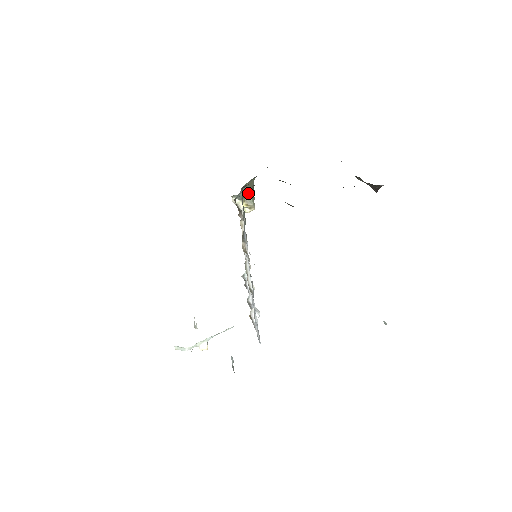
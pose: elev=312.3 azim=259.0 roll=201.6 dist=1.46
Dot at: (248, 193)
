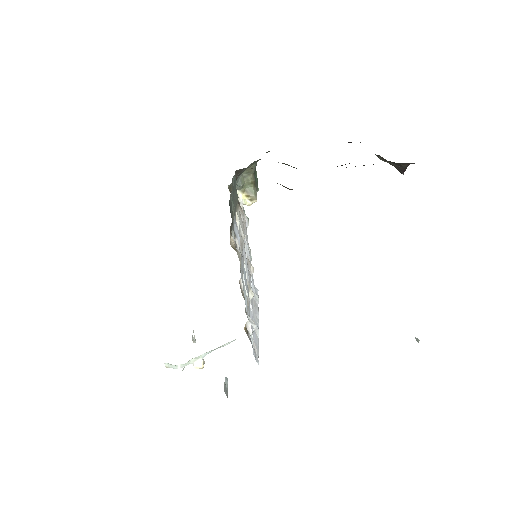
Dot at: (248, 182)
